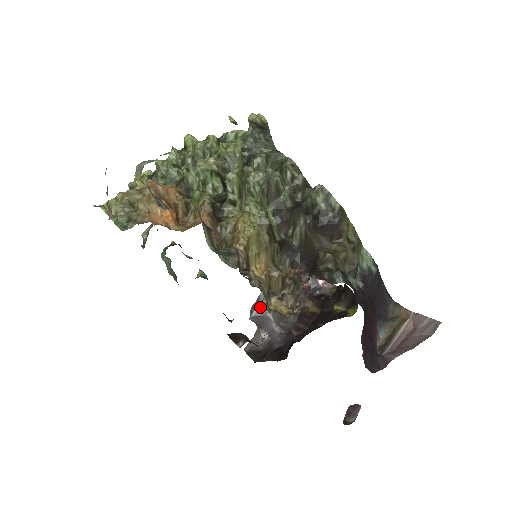
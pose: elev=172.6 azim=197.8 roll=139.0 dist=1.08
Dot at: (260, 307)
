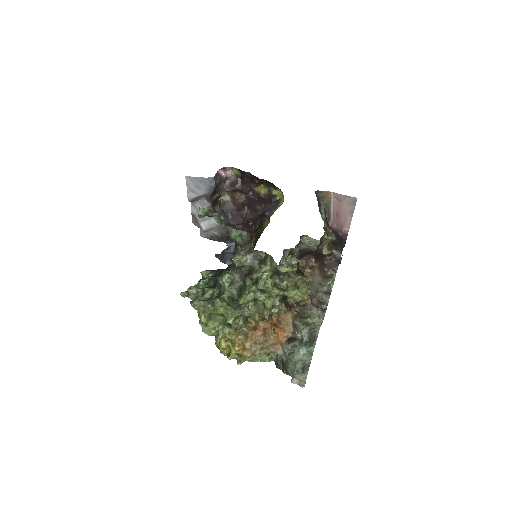
Dot at: (205, 223)
